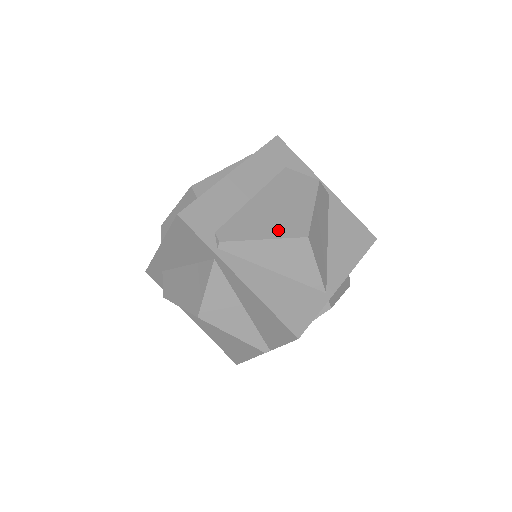
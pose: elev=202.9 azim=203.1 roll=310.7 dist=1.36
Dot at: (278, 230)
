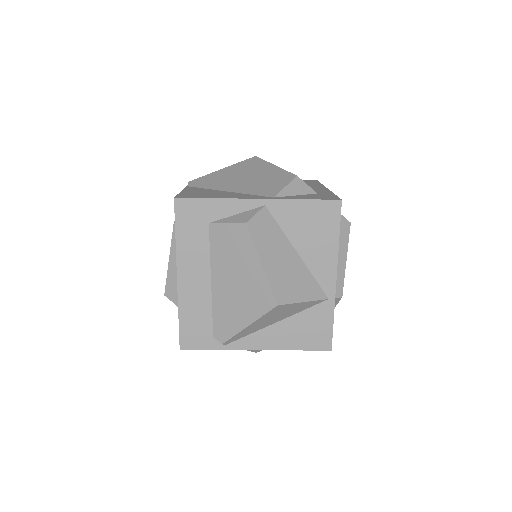
Dot at: (252, 310)
